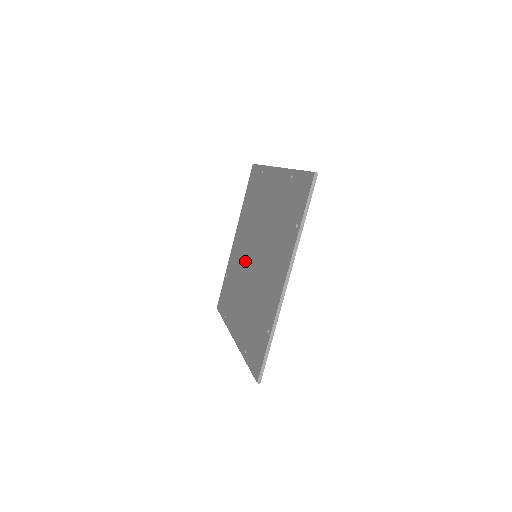
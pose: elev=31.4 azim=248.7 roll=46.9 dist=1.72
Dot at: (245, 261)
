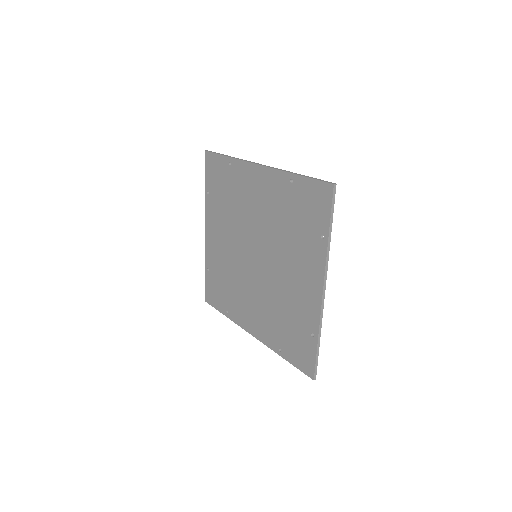
Dot at: (239, 260)
